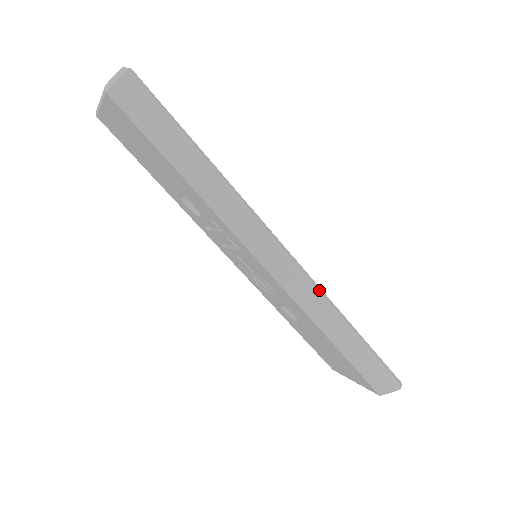
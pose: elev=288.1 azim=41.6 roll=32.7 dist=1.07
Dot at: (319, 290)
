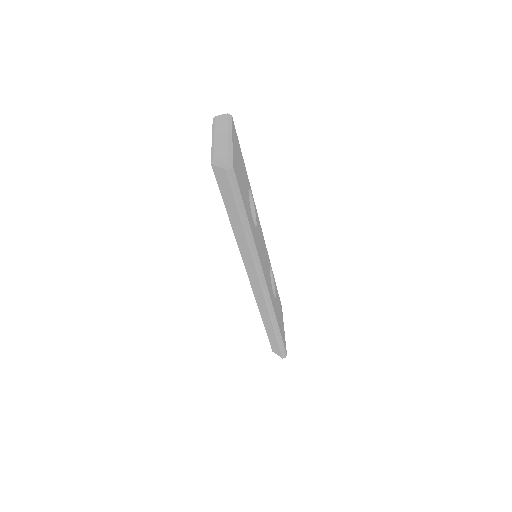
Dot at: (270, 306)
